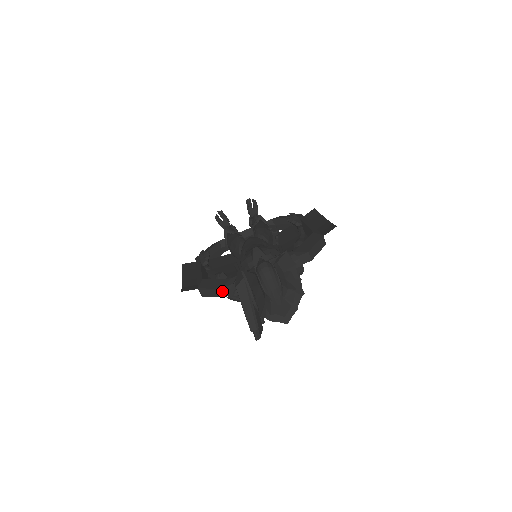
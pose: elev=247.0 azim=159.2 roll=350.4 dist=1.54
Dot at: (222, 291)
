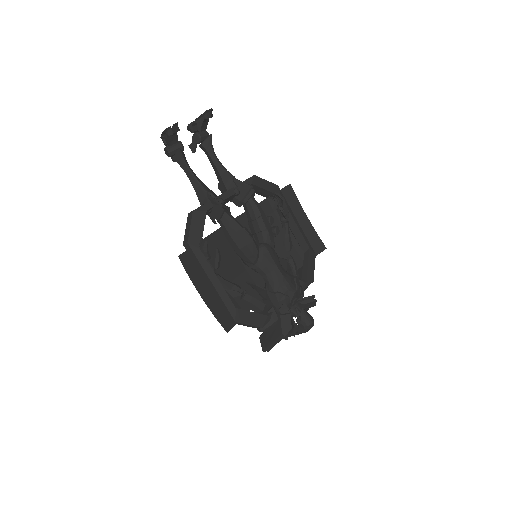
Dot at: occluded
